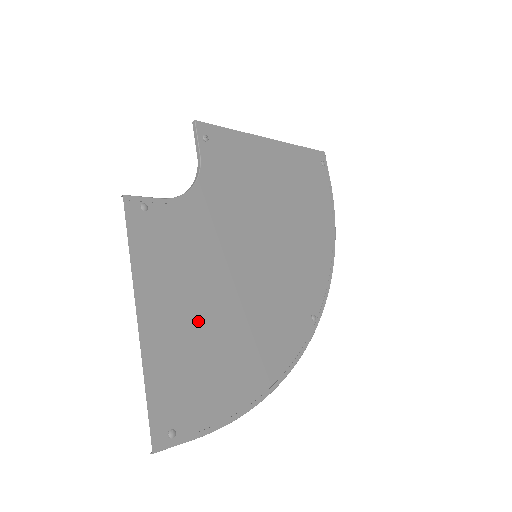
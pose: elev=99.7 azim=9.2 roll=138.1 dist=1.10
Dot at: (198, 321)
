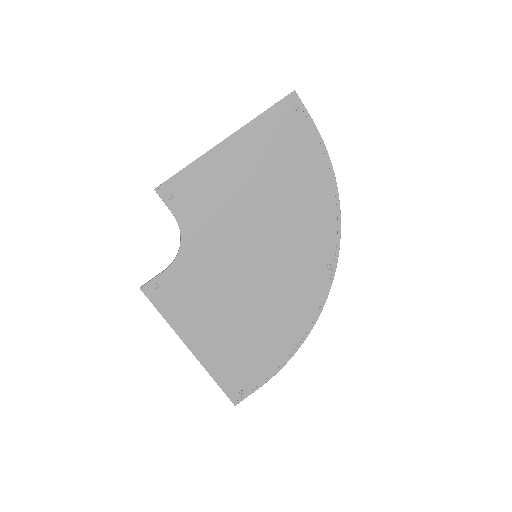
Dot at: (230, 329)
